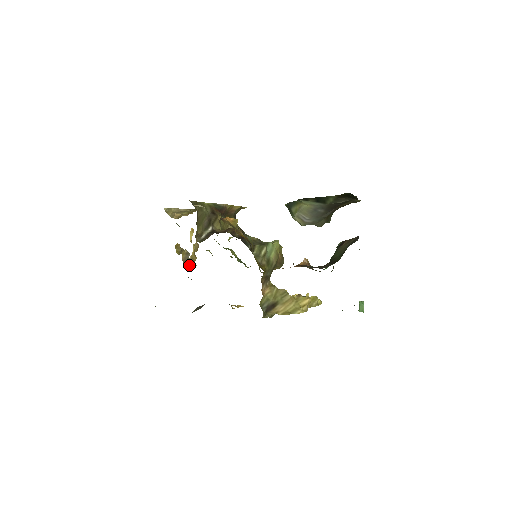
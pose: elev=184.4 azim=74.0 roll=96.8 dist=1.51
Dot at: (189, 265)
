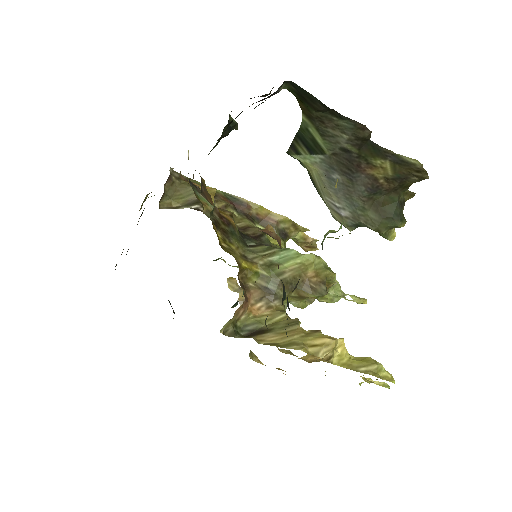
Dot at: occluded
